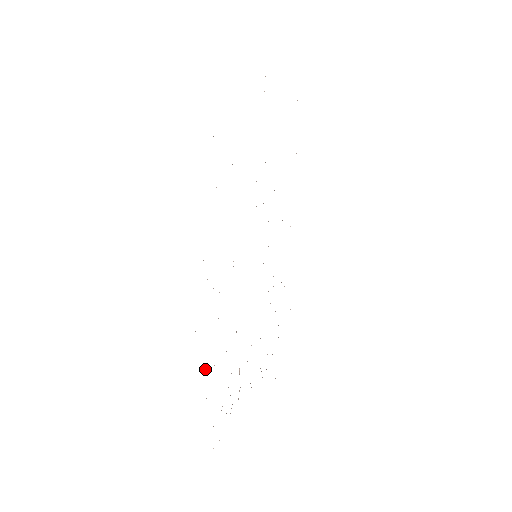
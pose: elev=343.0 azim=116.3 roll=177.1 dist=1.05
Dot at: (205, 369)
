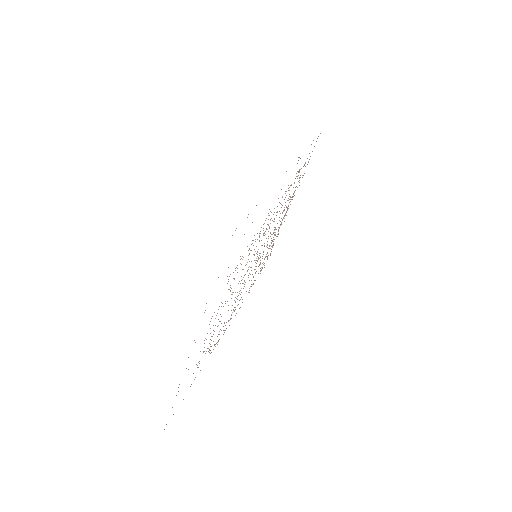
Dot at: occluded
